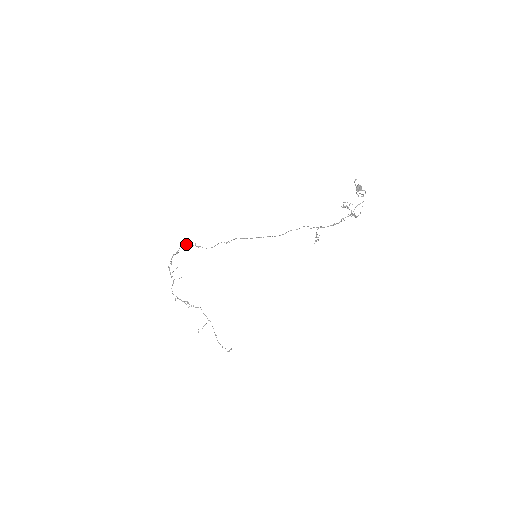
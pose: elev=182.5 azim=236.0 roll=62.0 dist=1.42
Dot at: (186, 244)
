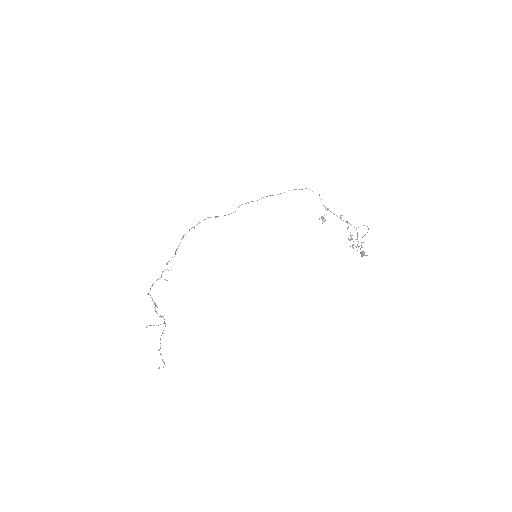
Dot at: (209, 217)
